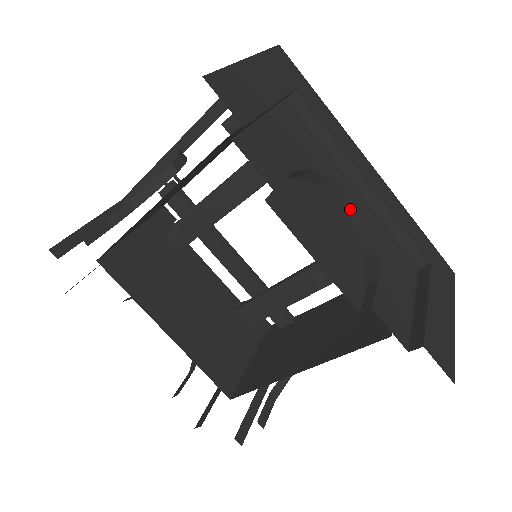
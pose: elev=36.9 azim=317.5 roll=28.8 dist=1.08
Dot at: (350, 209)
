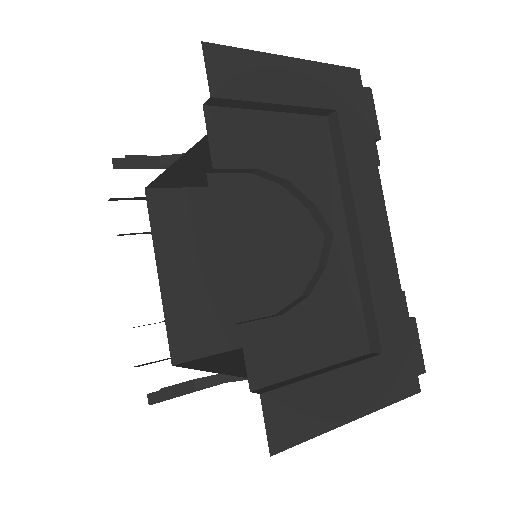
Dot at: occluded
